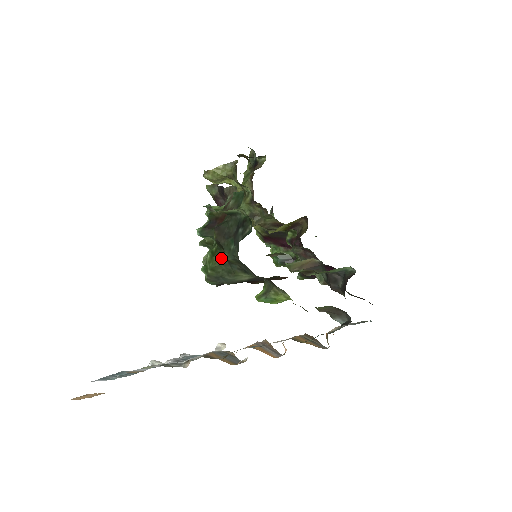
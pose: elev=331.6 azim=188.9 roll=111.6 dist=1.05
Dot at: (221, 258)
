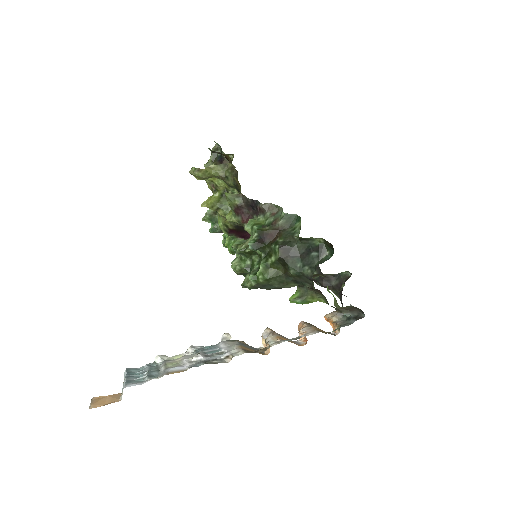
Dot at: (277, 271)
